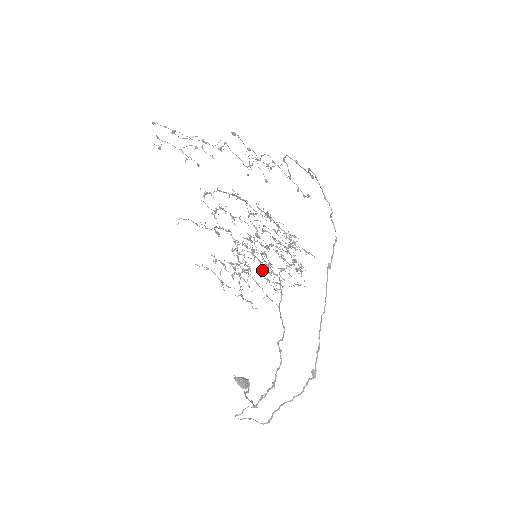
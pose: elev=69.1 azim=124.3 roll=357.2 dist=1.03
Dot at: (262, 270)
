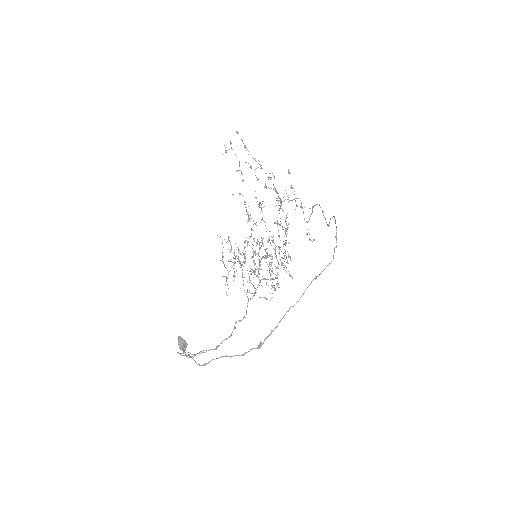
Dot at: (250, 271)
